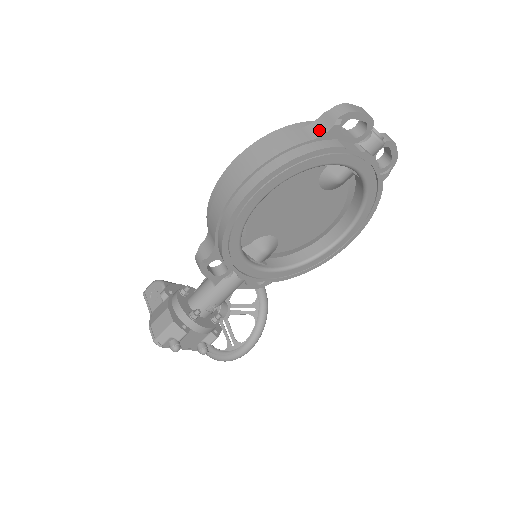
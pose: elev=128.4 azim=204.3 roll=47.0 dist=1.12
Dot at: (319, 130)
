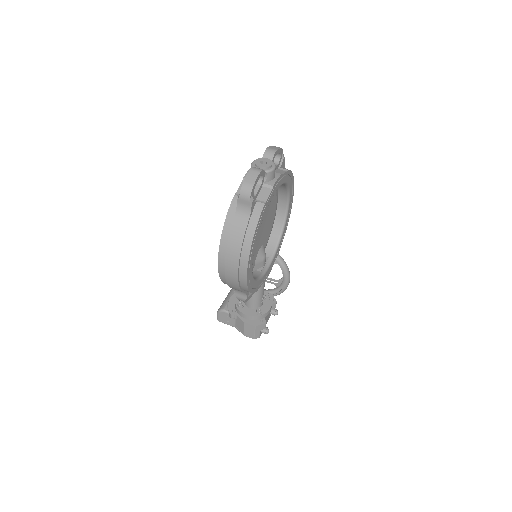
Dot at: (245, 211)
